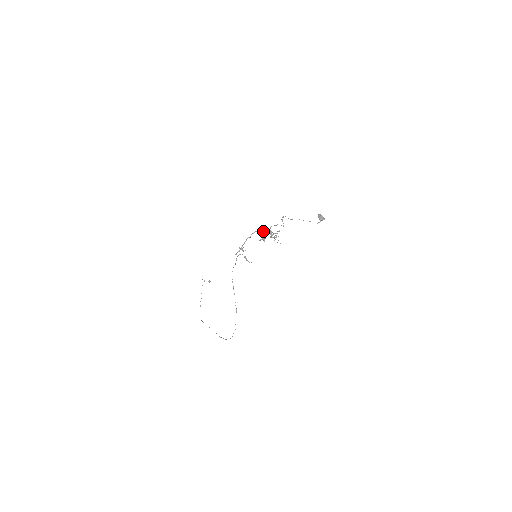
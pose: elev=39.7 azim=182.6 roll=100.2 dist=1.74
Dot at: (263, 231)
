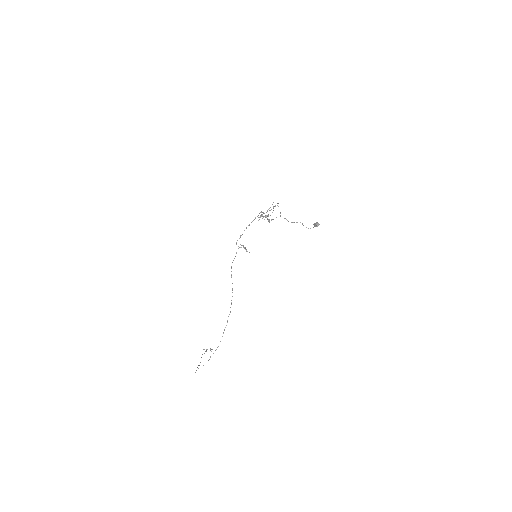
Dot at: (261, 211)
